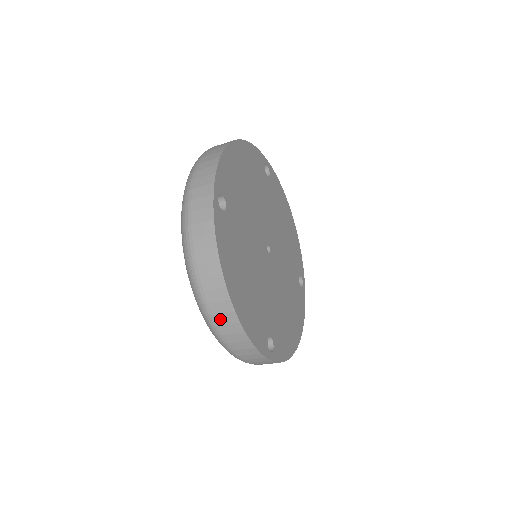
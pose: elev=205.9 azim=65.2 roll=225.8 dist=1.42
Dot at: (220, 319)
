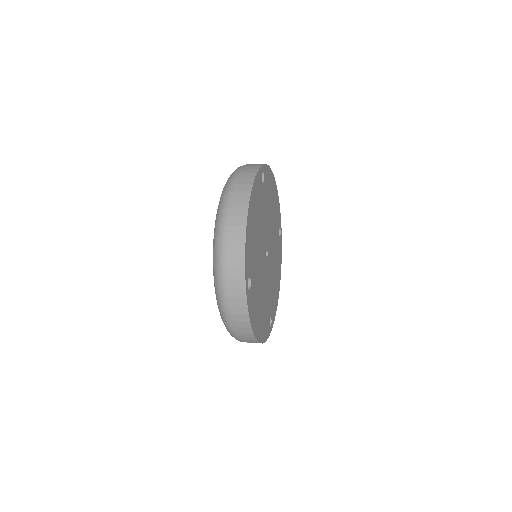
Dot at: (247, 342)
